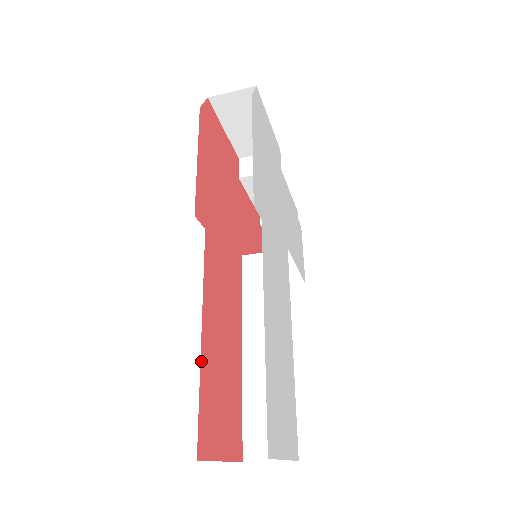
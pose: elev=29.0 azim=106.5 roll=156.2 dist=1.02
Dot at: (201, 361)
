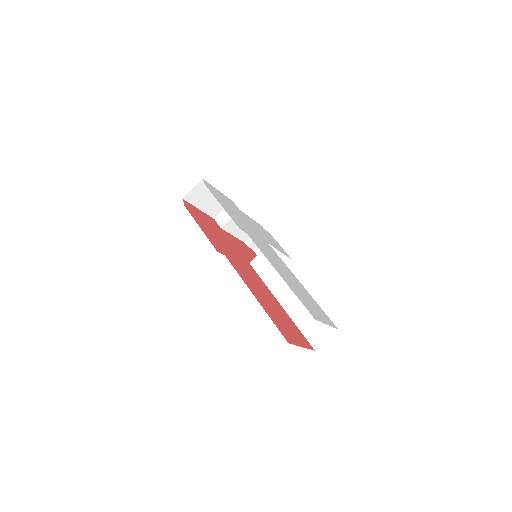
Dot at: (263, 308)
